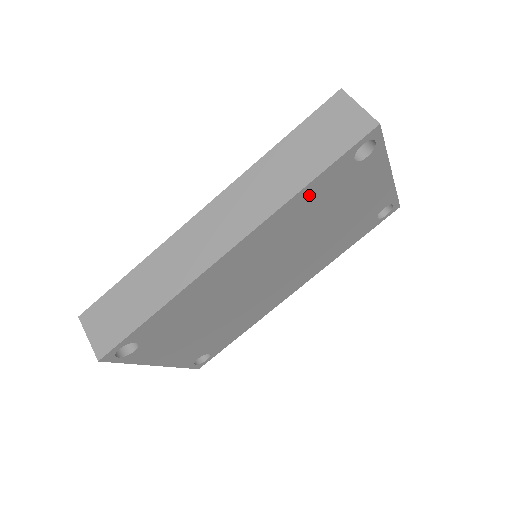
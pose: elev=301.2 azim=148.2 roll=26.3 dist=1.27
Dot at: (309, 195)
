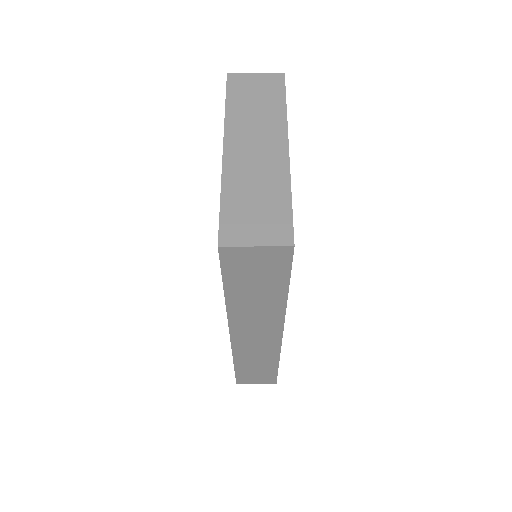
Dot at: occluded
